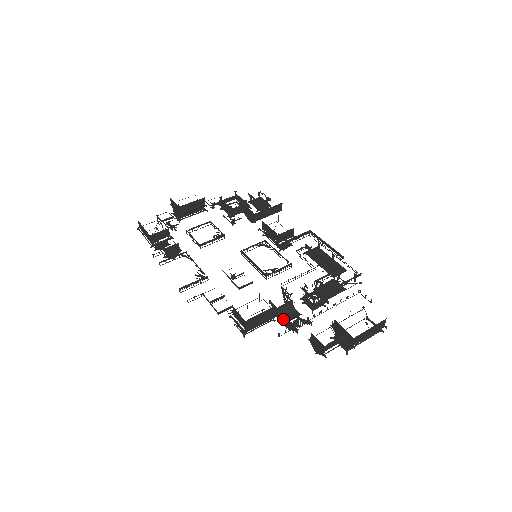
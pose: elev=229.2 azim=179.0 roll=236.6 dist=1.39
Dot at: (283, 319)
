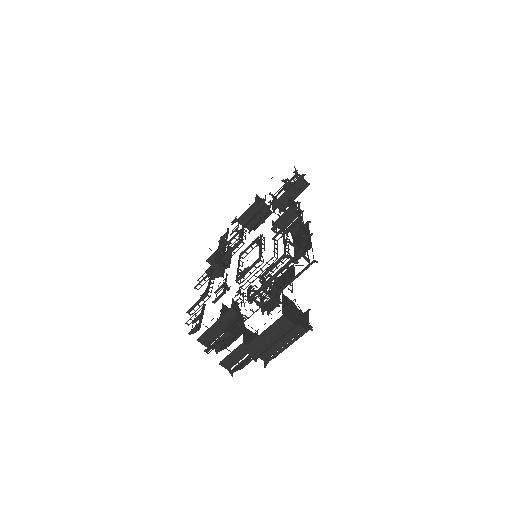
Dot at: (225, 331)
